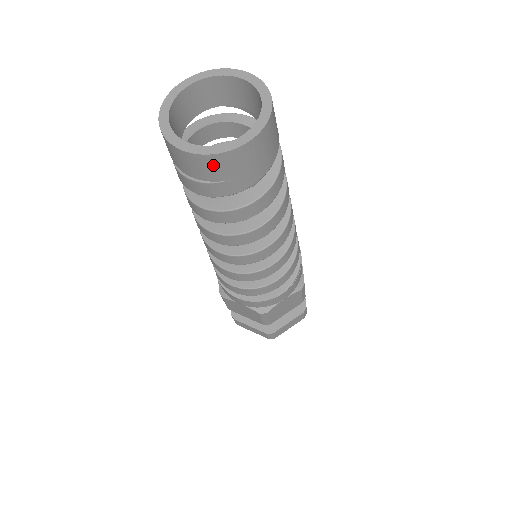
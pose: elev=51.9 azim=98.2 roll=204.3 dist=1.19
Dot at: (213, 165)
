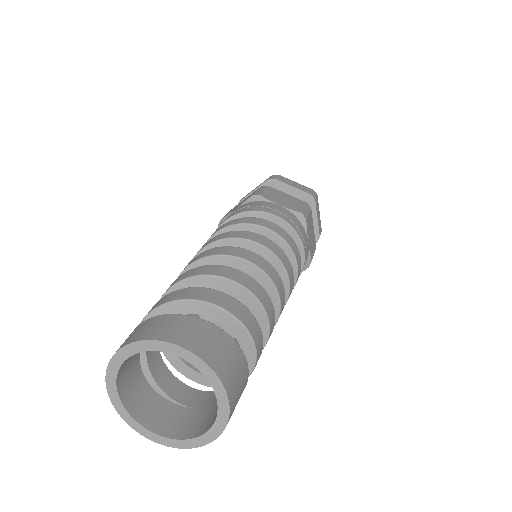
Dot at: occluded
